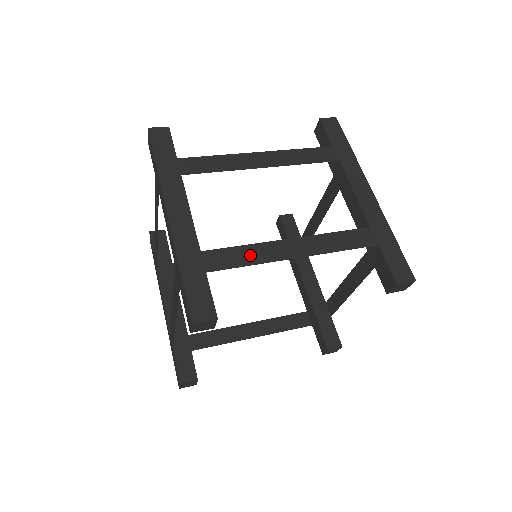
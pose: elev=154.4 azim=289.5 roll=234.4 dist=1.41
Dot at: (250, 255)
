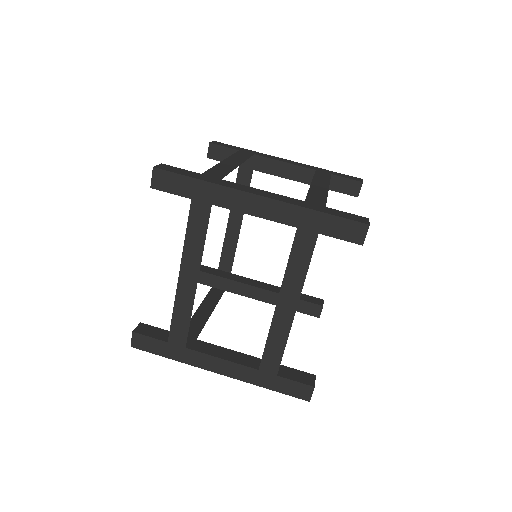
Dot at: (318, 194)
